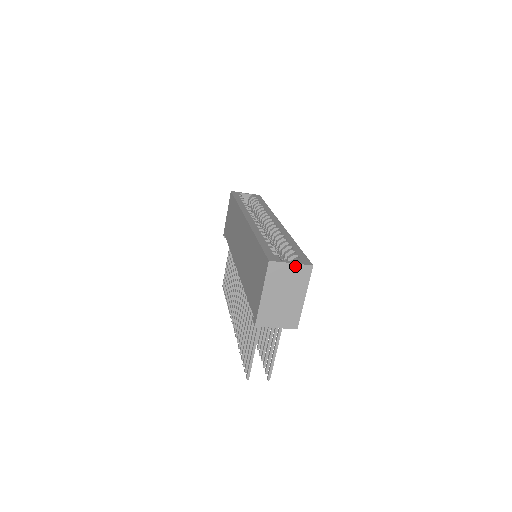
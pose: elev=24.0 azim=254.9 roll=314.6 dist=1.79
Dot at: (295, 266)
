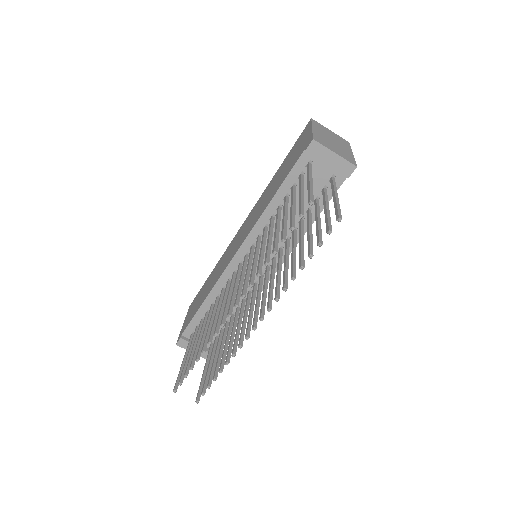
Dot at: (334, 134)
